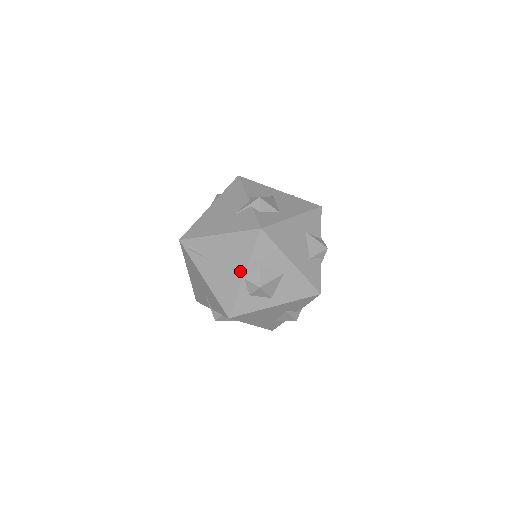
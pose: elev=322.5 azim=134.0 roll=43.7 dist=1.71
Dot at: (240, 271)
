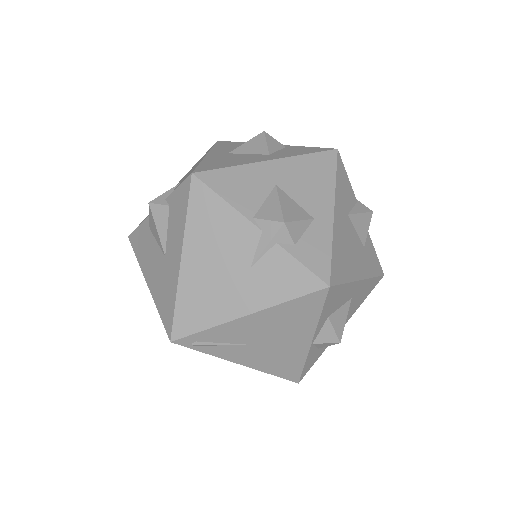
Dot at: (303, 340)
